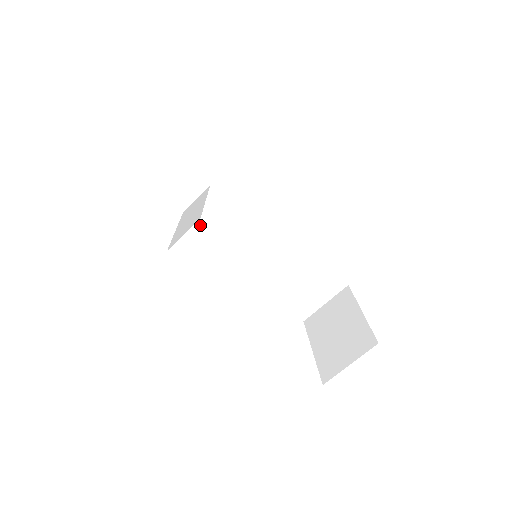
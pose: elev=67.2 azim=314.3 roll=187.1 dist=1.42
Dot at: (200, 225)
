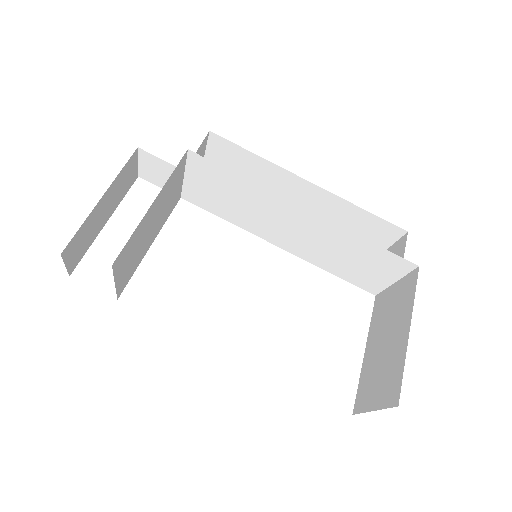
Dot at: (204, 208)
